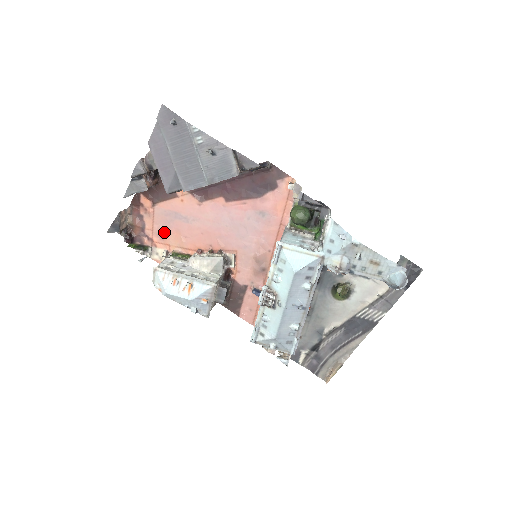
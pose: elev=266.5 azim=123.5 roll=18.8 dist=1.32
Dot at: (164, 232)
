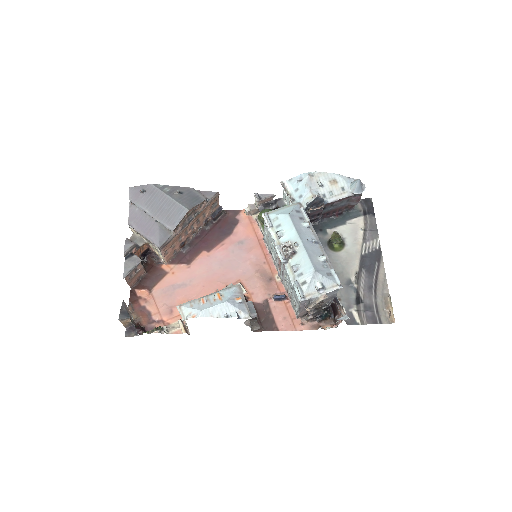
Dot at: (170, 307)
